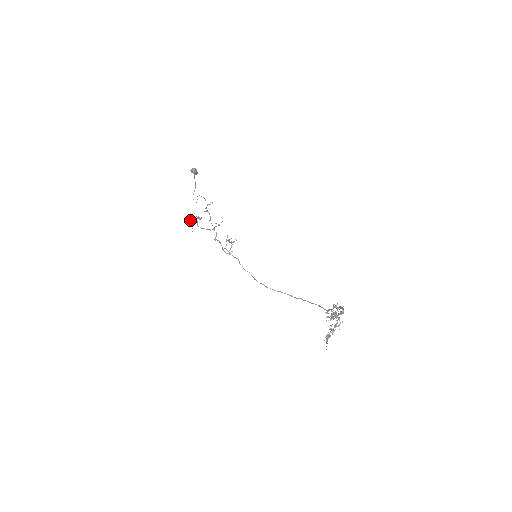
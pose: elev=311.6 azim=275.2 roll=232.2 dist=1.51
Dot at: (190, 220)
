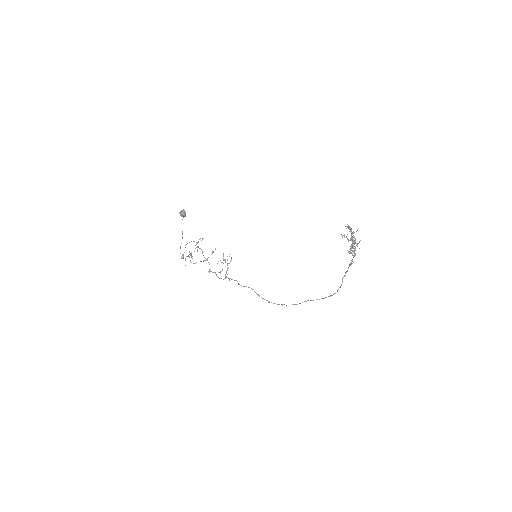
Dot at: (183, 255)
